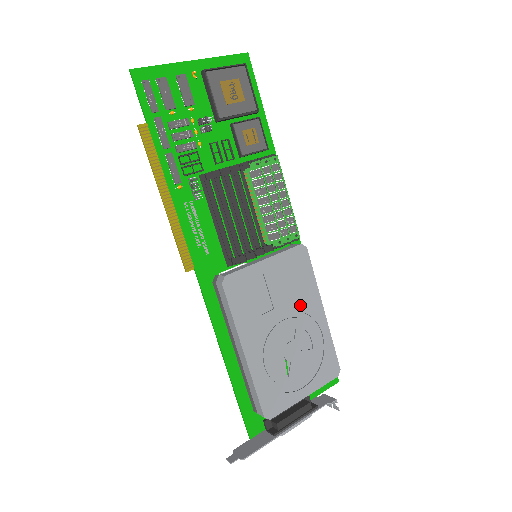
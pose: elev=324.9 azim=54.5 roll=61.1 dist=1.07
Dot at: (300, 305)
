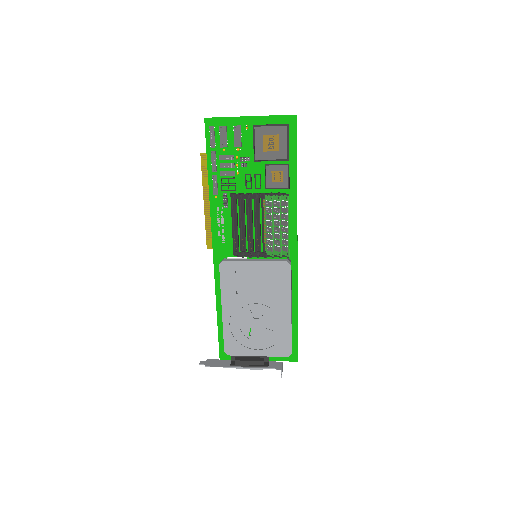
Dot at: (272, 300)
